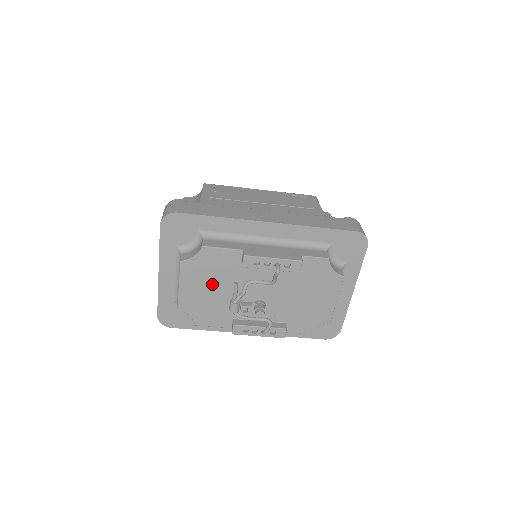
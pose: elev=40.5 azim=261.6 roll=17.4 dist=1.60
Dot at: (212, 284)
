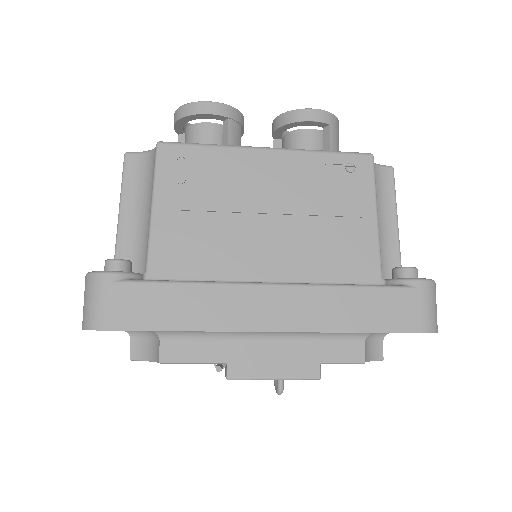
Dot at: occluded
